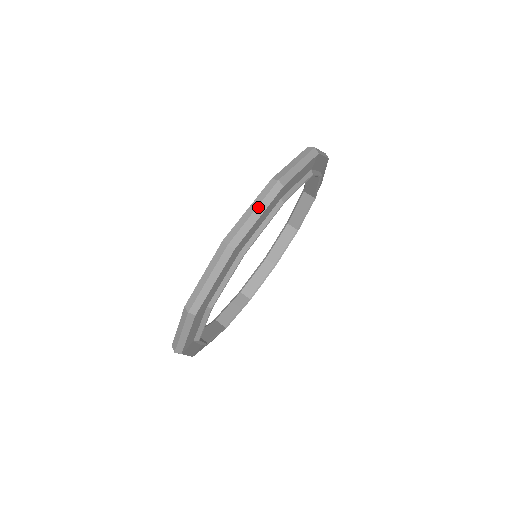
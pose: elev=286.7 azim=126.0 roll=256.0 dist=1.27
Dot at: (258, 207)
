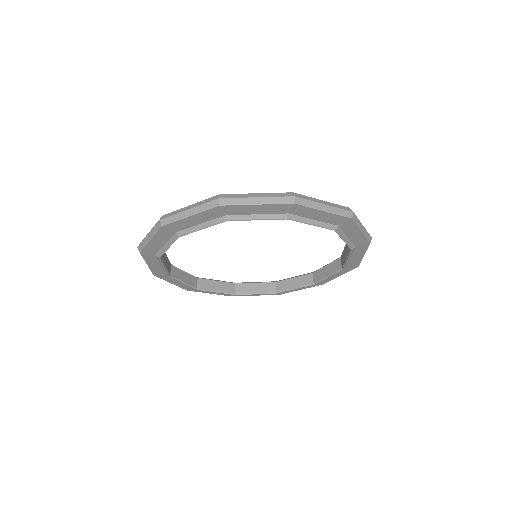
Dot at: (263, 198)
